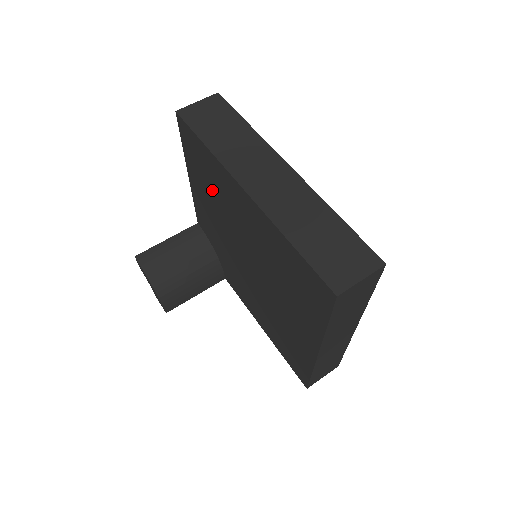
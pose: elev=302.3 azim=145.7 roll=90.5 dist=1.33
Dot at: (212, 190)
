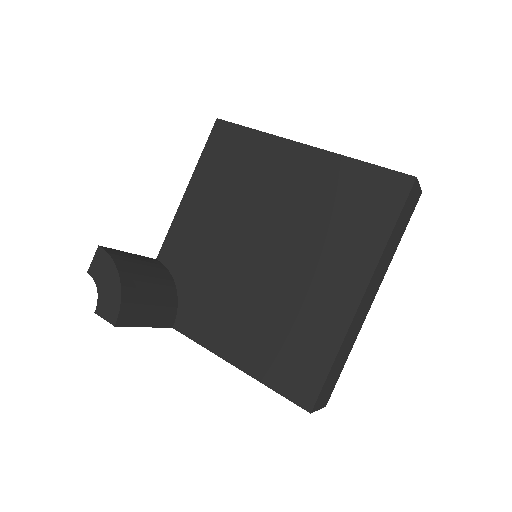
Dot at: (235, 179)
